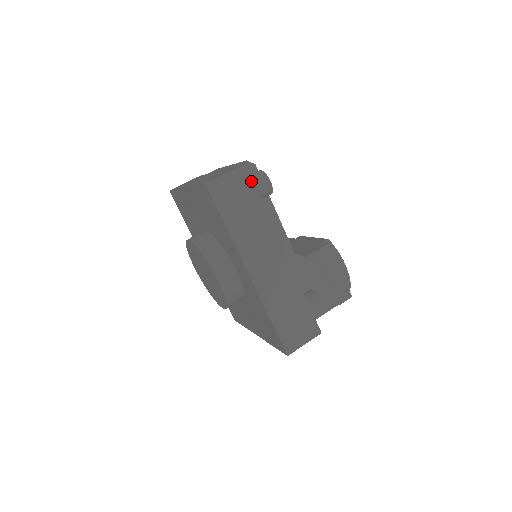
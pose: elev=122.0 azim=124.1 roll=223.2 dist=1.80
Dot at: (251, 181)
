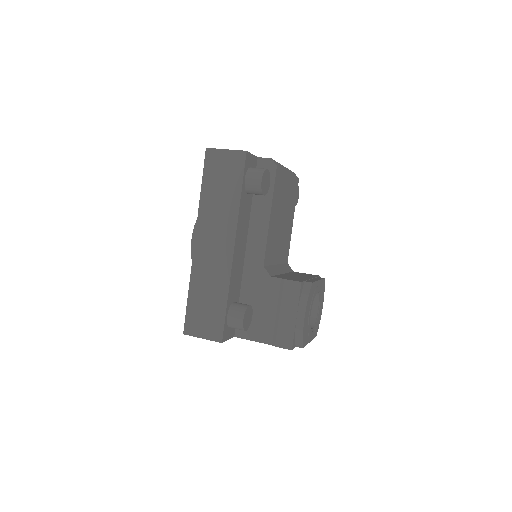
Dot at: (242, 168)
